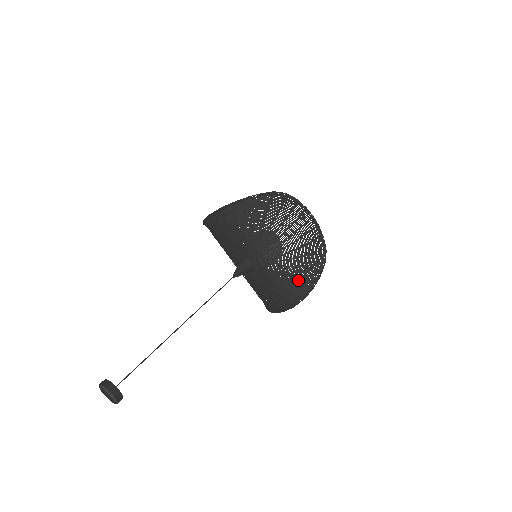
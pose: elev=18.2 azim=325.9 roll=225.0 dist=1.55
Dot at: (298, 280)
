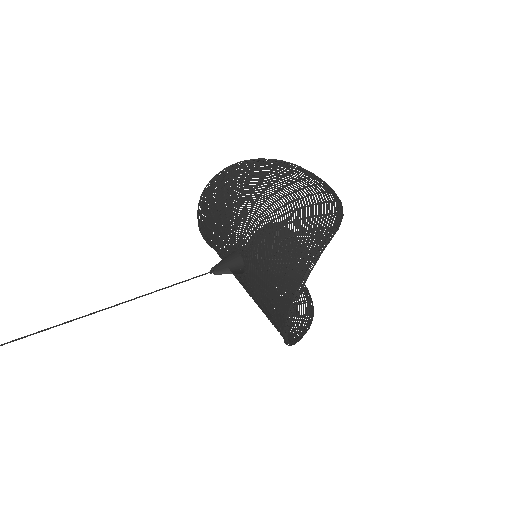
Dot at: (292, 254)
